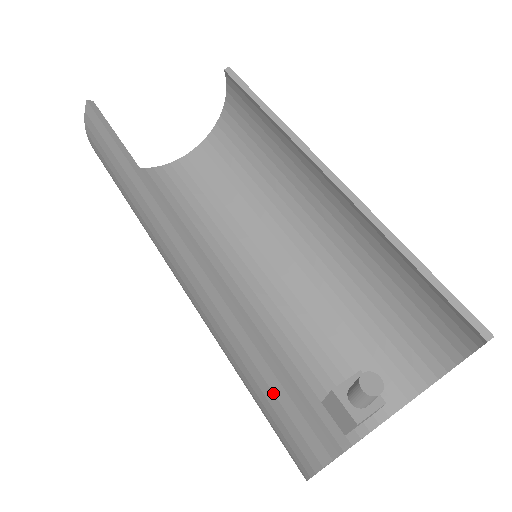
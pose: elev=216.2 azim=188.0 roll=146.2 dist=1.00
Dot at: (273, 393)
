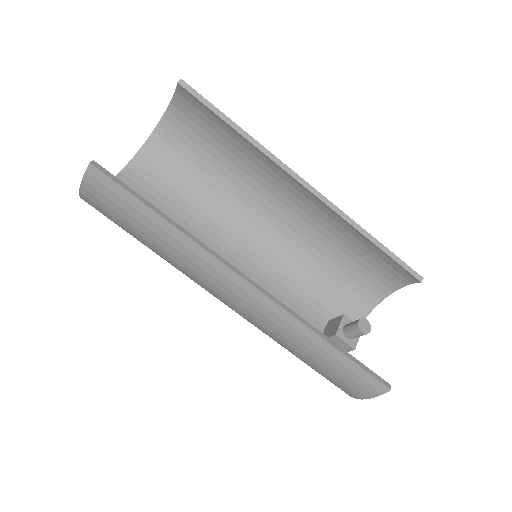
Dot at: (345, 366)
